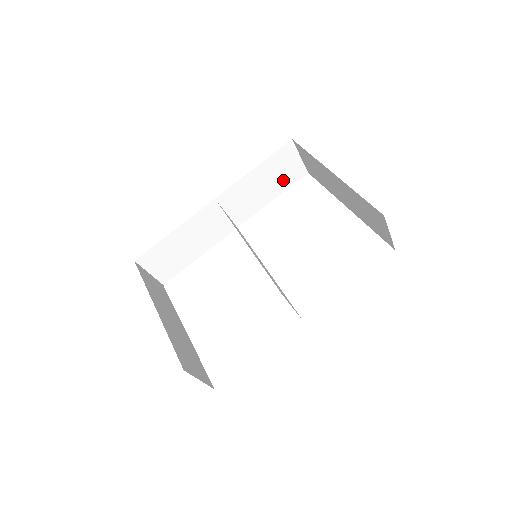
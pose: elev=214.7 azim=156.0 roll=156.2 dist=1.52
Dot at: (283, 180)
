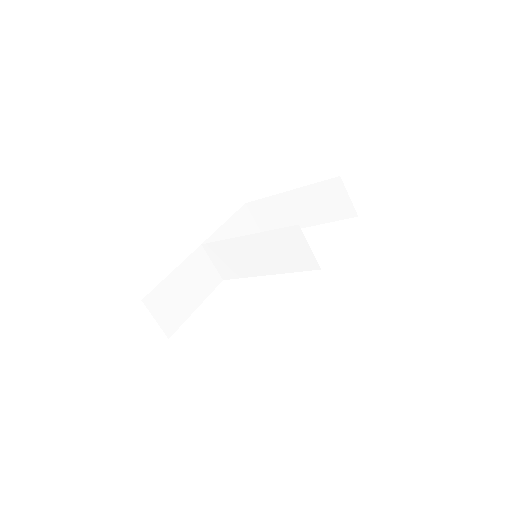
Dot at: occluded
